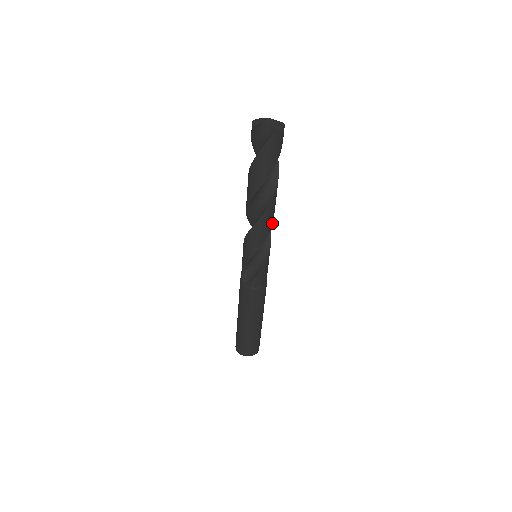
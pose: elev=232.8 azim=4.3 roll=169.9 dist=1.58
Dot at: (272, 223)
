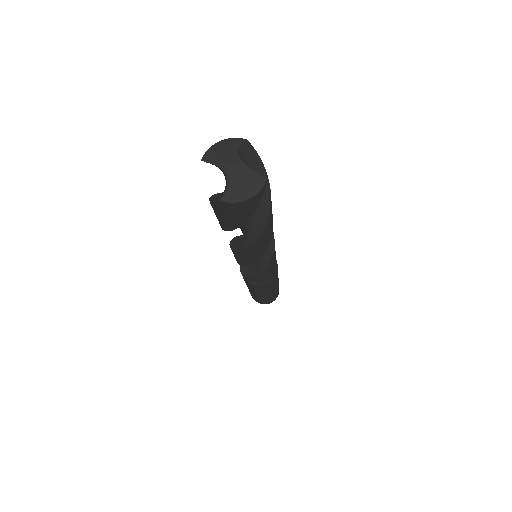
Dot at: (259, 258)
